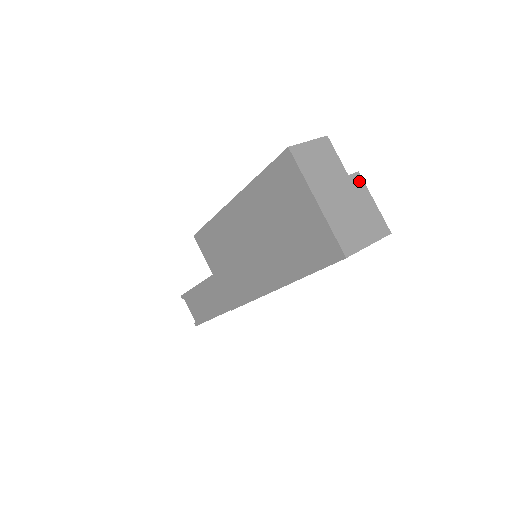
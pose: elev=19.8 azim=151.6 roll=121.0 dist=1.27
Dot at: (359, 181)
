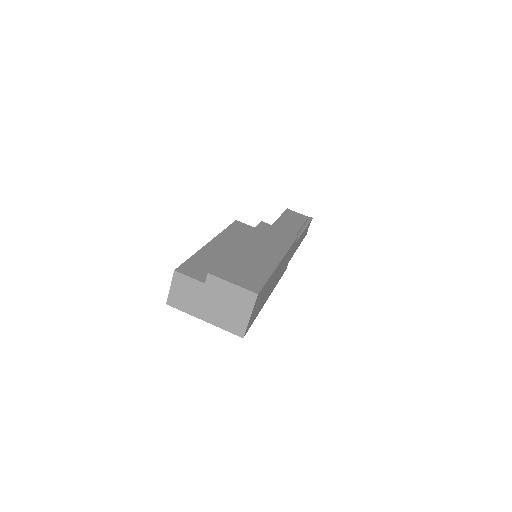
Dot at: (213, 280)
